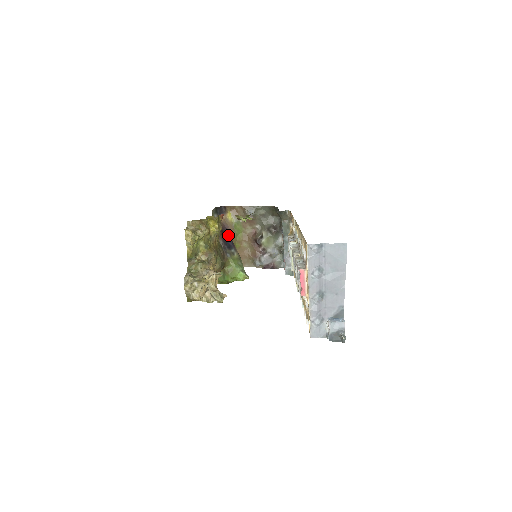
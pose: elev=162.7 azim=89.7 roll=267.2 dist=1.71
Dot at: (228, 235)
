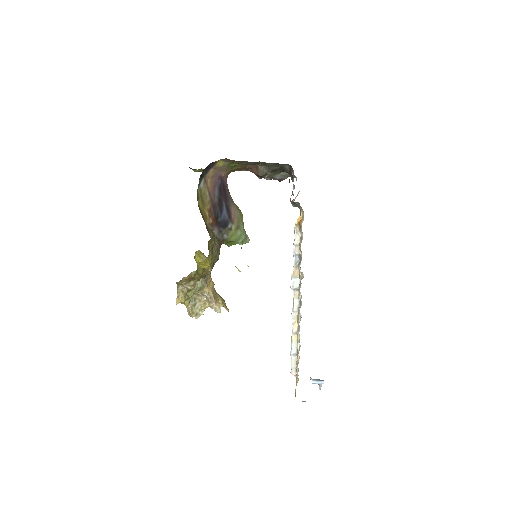
Dot at: (221, 197)
